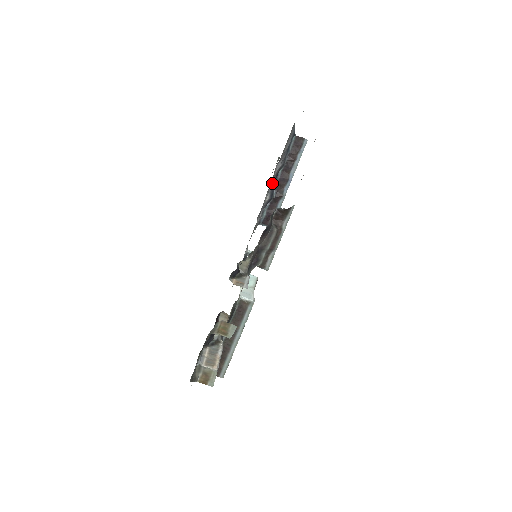
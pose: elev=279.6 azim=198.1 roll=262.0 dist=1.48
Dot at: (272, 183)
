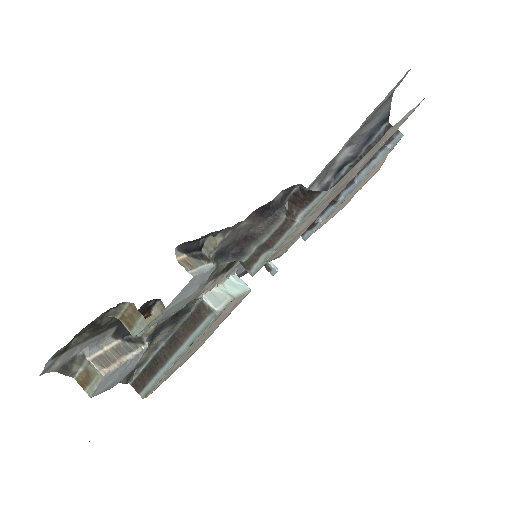
Dot at: (329, 176)
